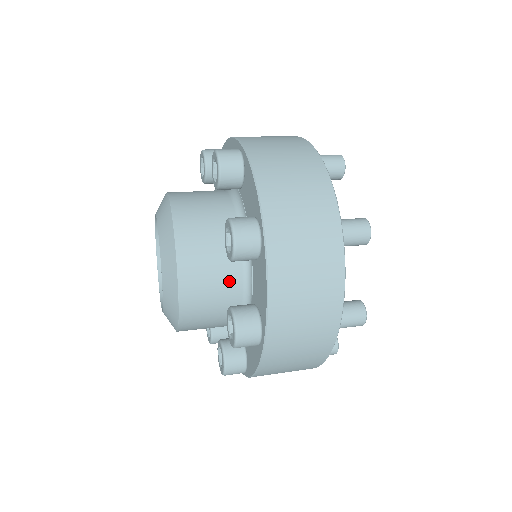
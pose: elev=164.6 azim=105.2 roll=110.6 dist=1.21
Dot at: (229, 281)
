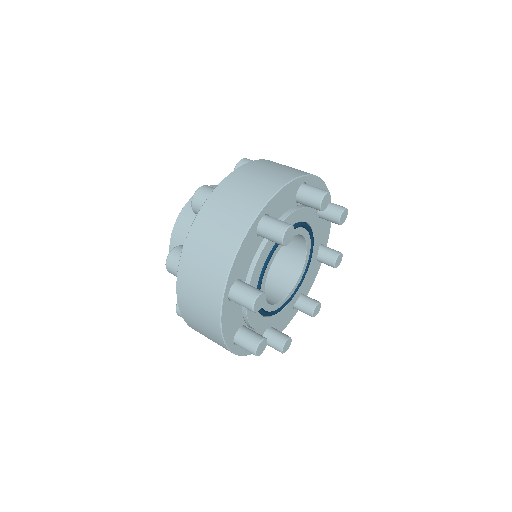
Dot at: occluded
